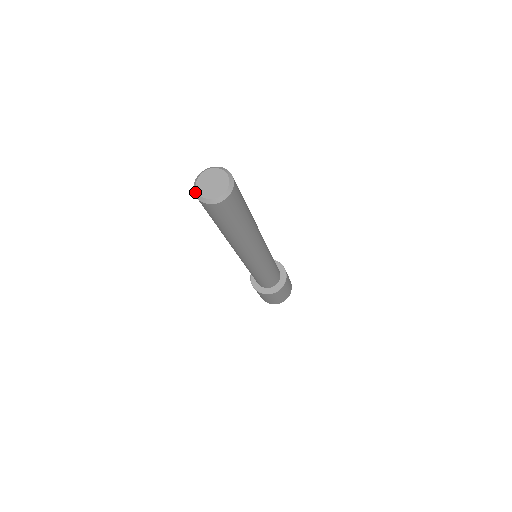
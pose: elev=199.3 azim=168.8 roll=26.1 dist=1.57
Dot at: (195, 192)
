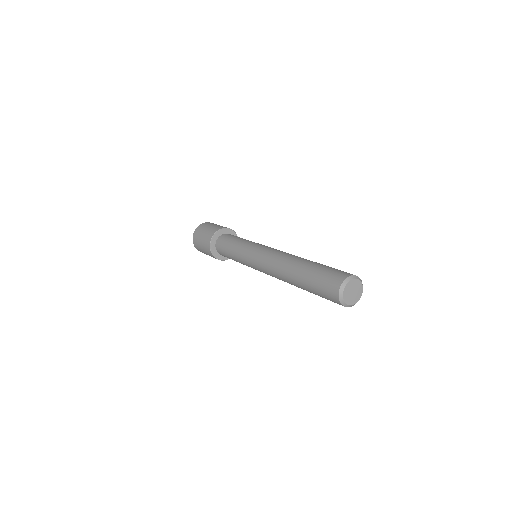
Dot at: (342, 289)
